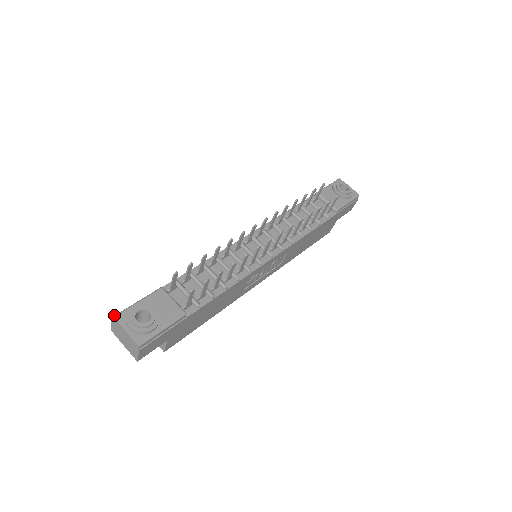
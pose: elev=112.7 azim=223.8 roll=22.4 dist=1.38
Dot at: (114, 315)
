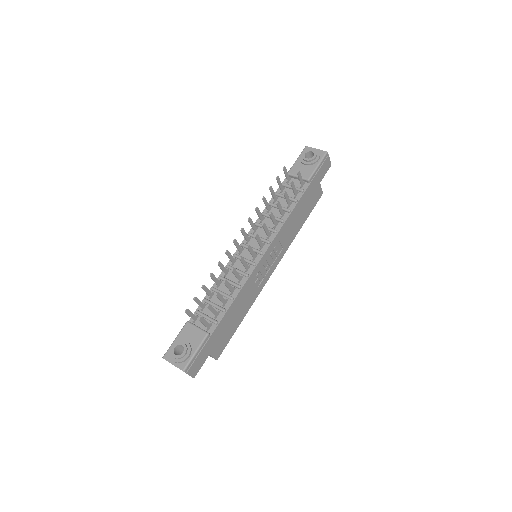
Dot at: (163, 356)
